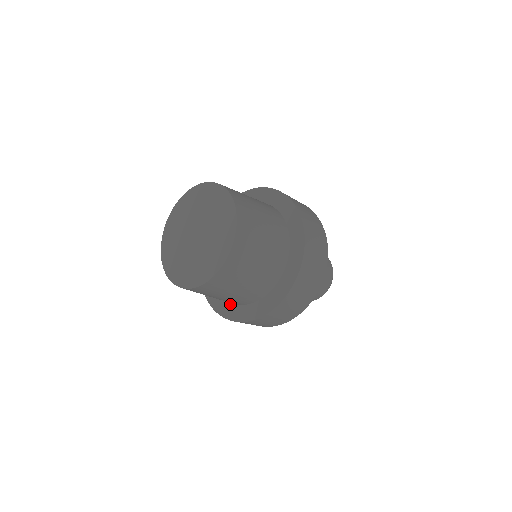
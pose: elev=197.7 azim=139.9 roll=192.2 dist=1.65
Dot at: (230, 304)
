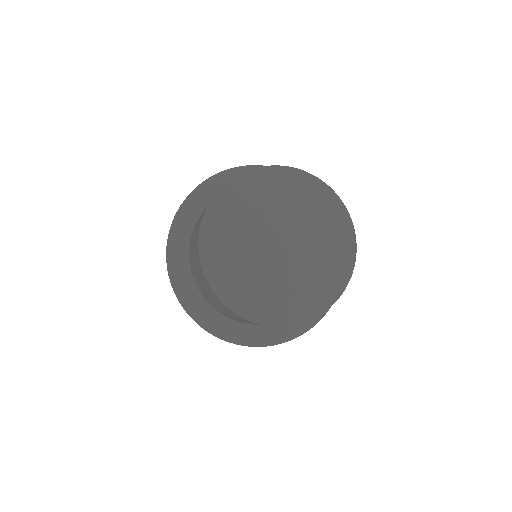
Dot at: (241, 324)
